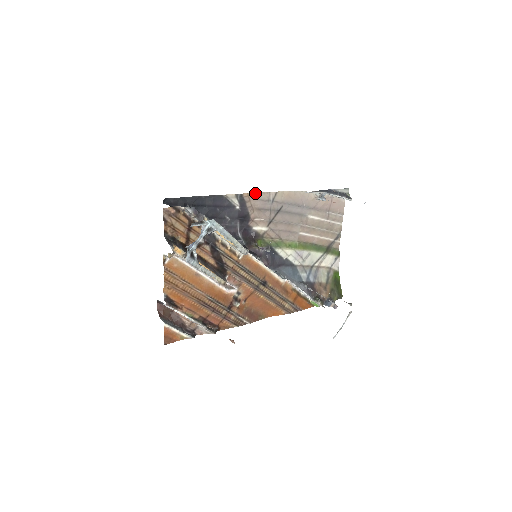
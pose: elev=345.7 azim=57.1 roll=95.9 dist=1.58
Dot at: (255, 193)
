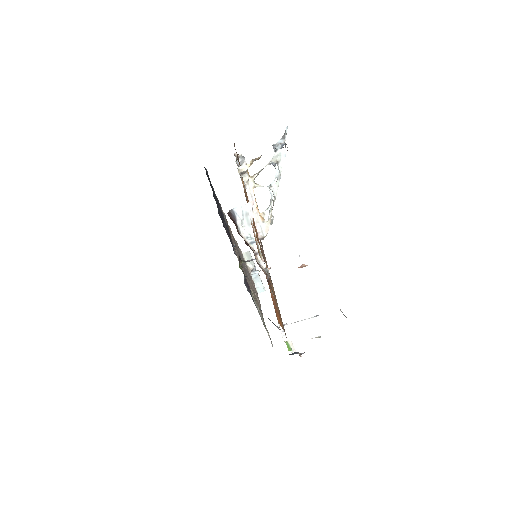
Dot at: (229, 227)
